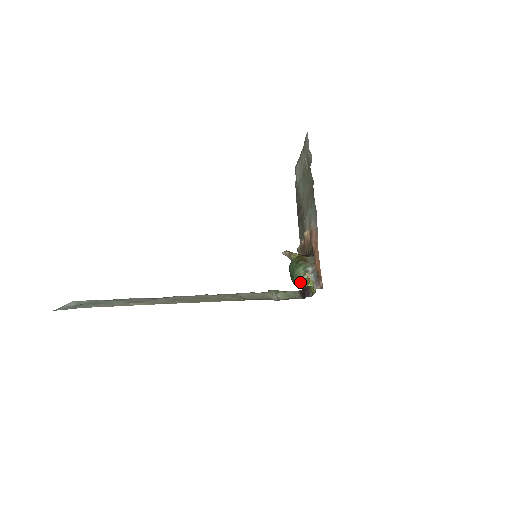
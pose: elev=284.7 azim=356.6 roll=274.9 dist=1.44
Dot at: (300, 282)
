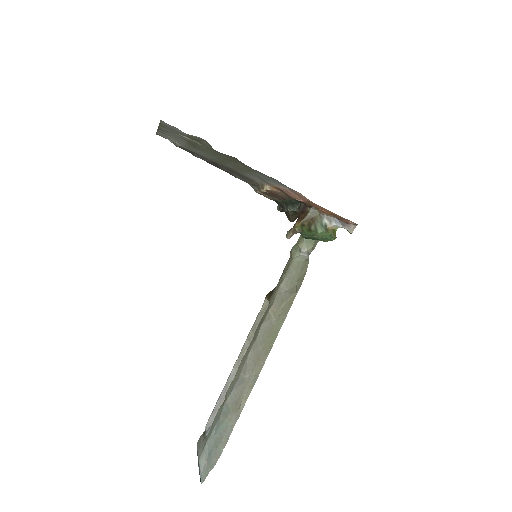
Dot at: (329, 239)
